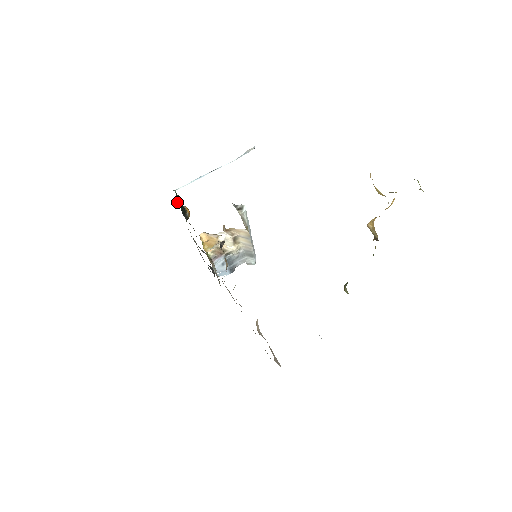
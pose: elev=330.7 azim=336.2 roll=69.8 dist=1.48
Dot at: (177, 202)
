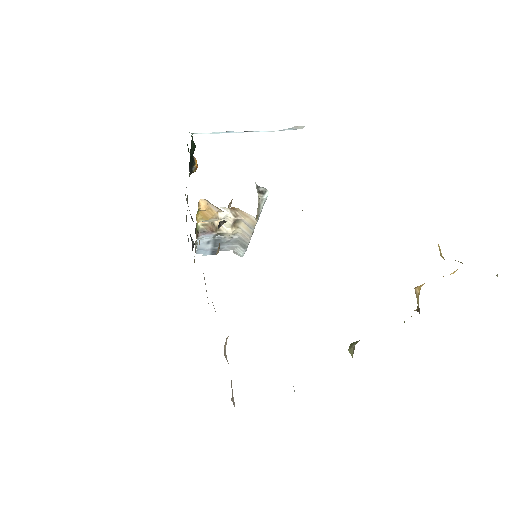
Dot at: (188, 148)
